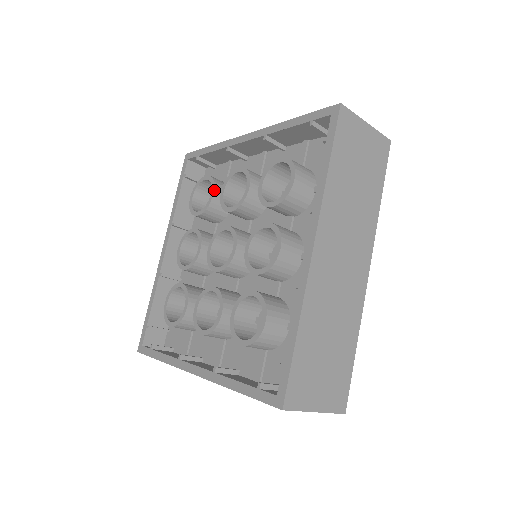
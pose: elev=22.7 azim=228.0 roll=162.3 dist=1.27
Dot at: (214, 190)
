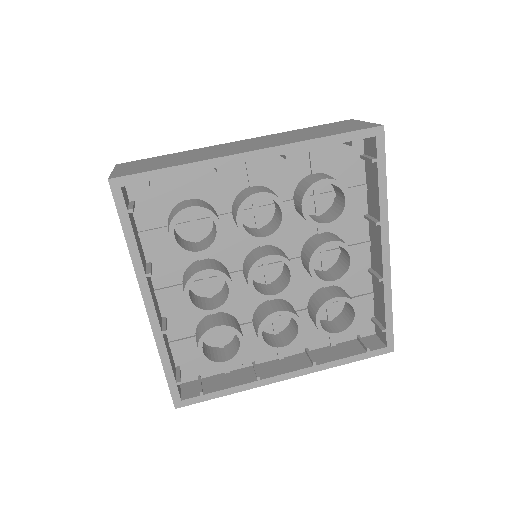
Dot at: occluded
